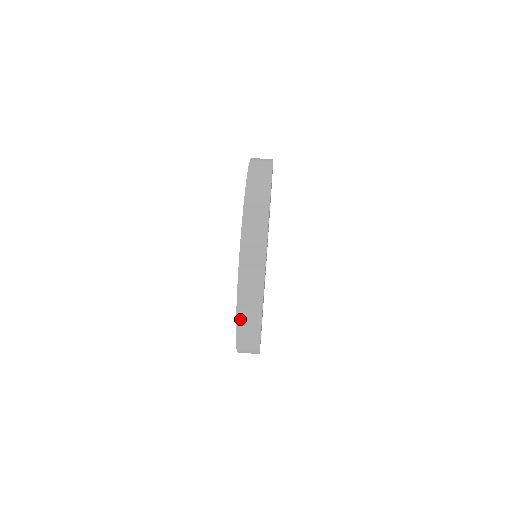
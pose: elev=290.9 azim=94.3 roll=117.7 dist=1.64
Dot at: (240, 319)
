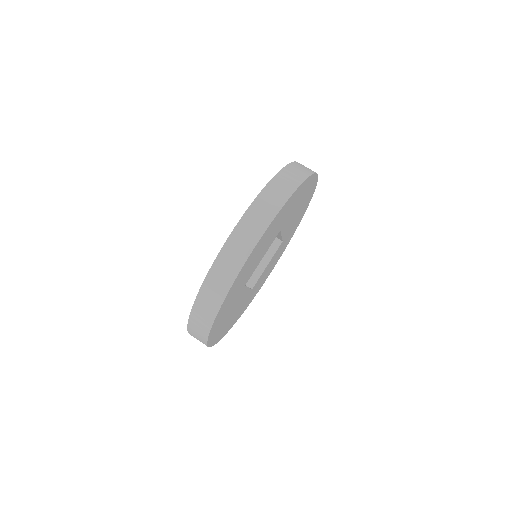
Dot at: (207, 283)
